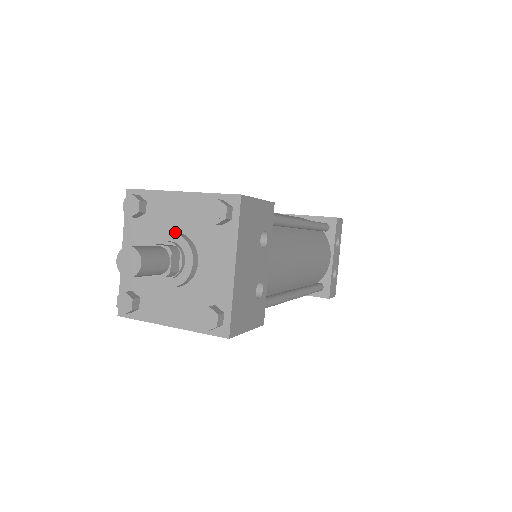
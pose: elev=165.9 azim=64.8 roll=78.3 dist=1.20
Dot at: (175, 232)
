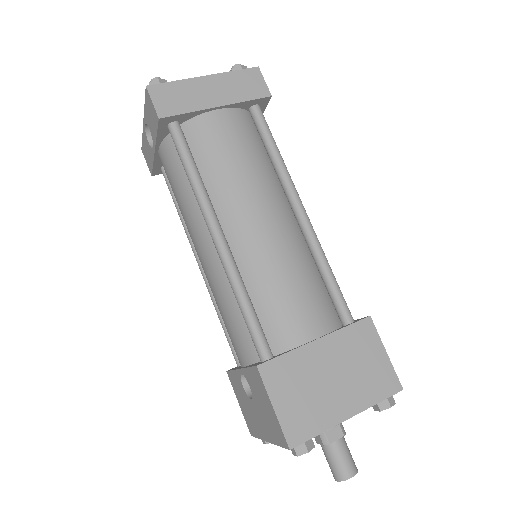
Dot at: occluded
